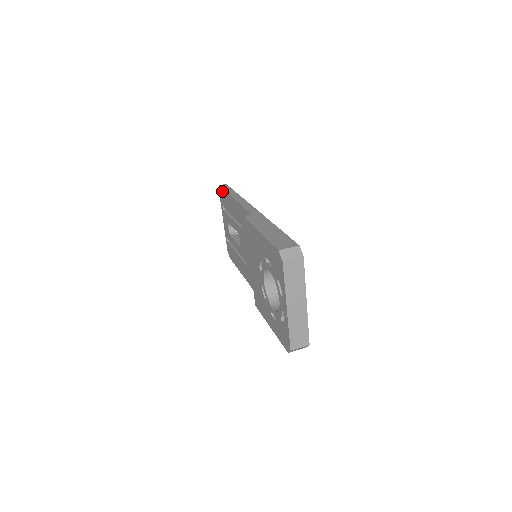
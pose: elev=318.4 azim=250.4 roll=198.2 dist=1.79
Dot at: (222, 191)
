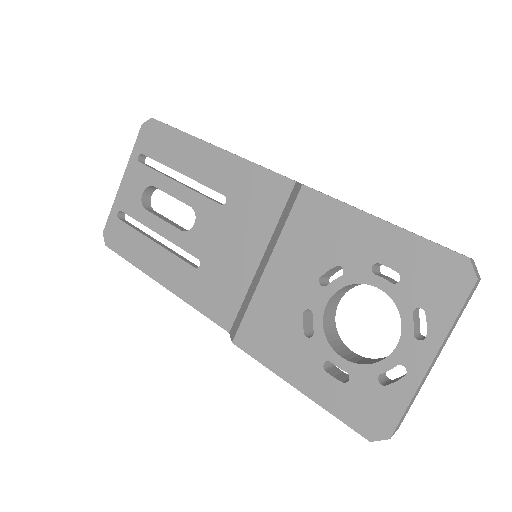
Dot at: (161, 129)
